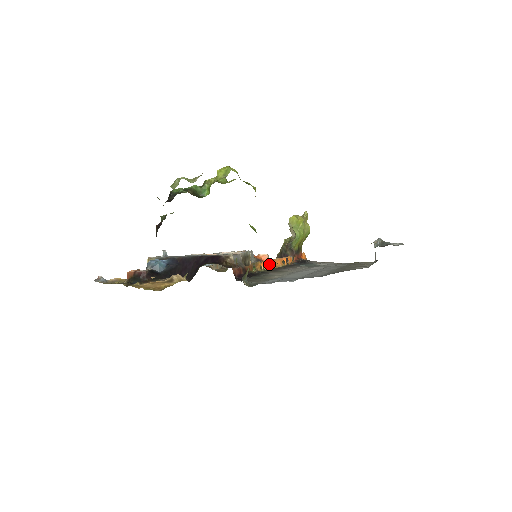
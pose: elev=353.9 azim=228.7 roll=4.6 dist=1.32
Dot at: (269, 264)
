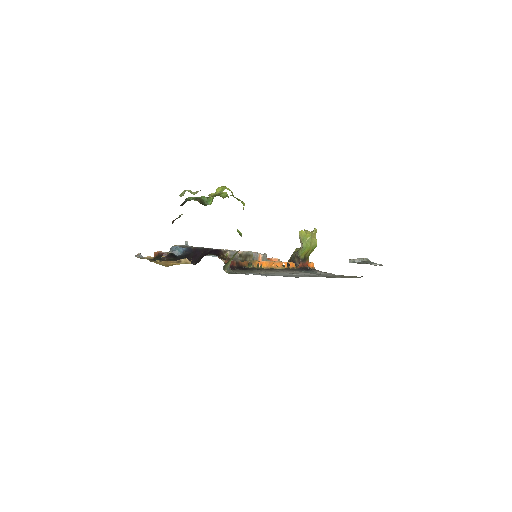
Dot at: (267, 264)
